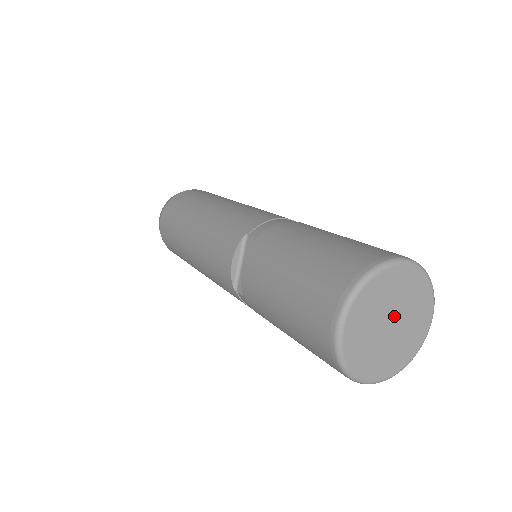
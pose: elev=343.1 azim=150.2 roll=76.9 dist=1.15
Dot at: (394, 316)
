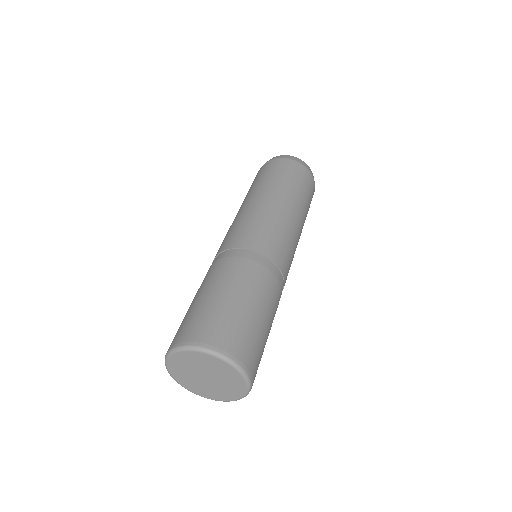
Dot at: (205, 374)
